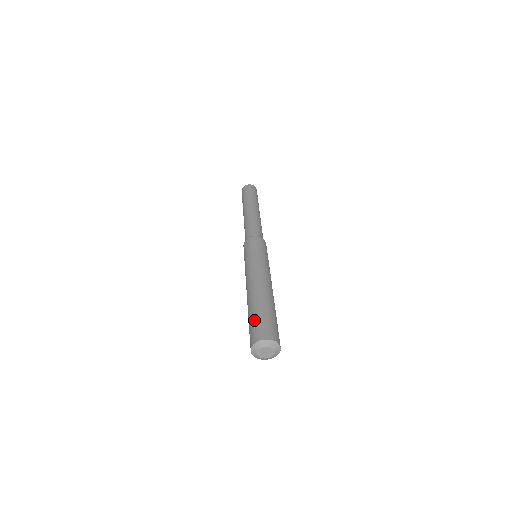
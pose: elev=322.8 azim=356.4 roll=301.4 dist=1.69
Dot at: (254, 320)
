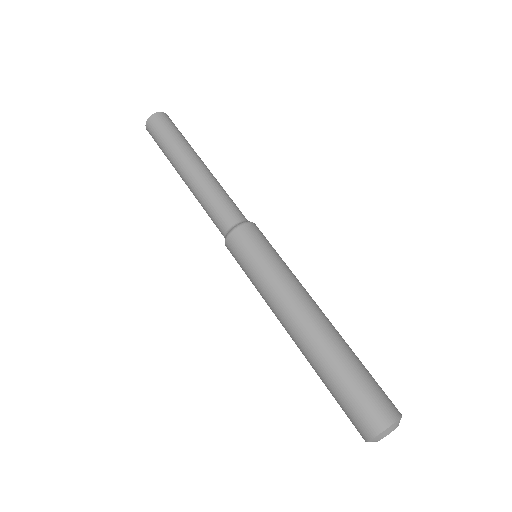
Dot at: (343, 399)
